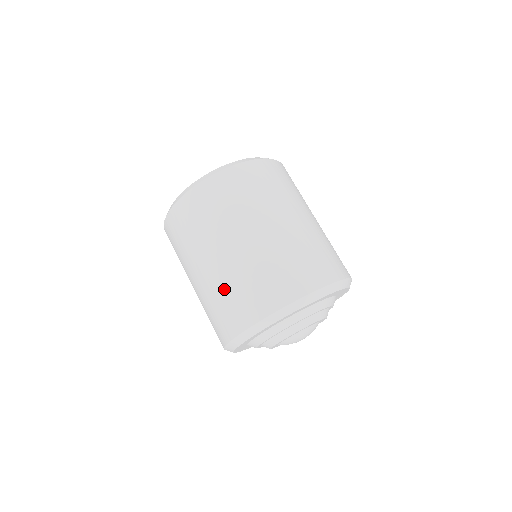
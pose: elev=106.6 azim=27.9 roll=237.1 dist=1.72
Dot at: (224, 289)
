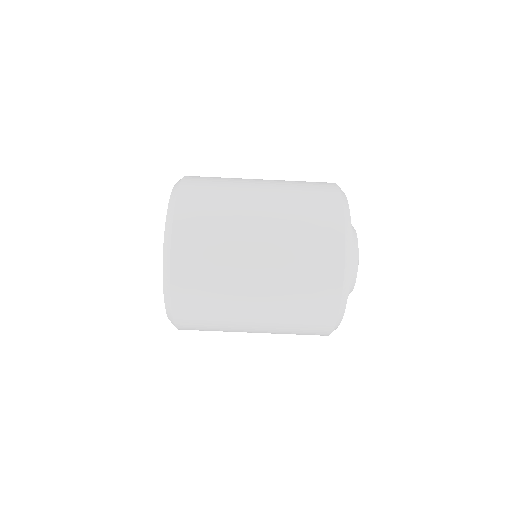
Dot at: (292, 280)
